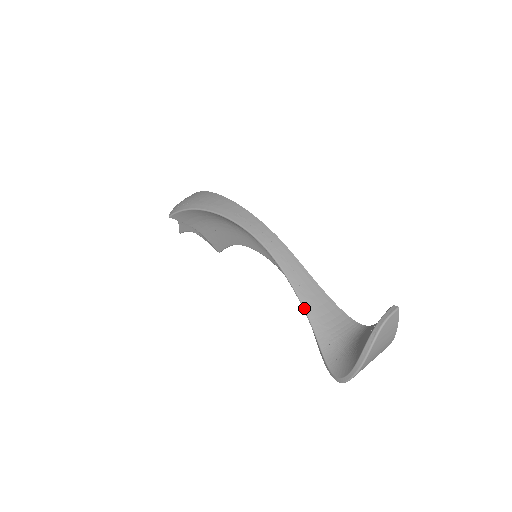
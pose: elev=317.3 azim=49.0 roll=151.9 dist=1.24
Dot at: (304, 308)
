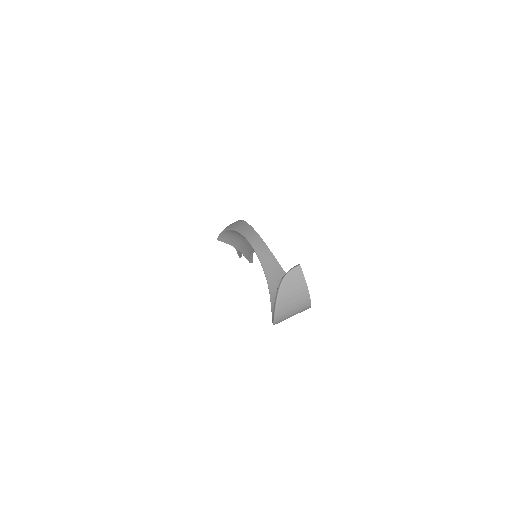
Dot at: (267, 281)
